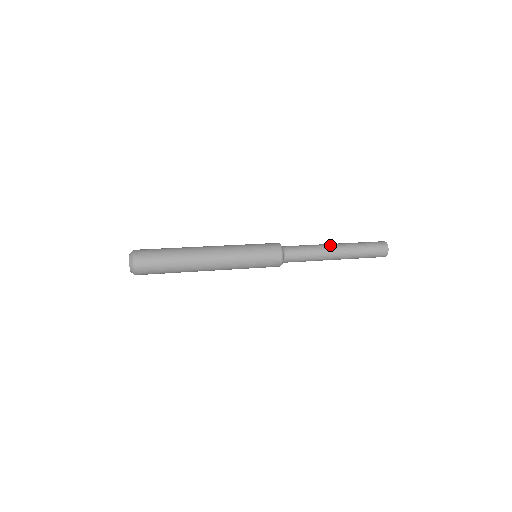
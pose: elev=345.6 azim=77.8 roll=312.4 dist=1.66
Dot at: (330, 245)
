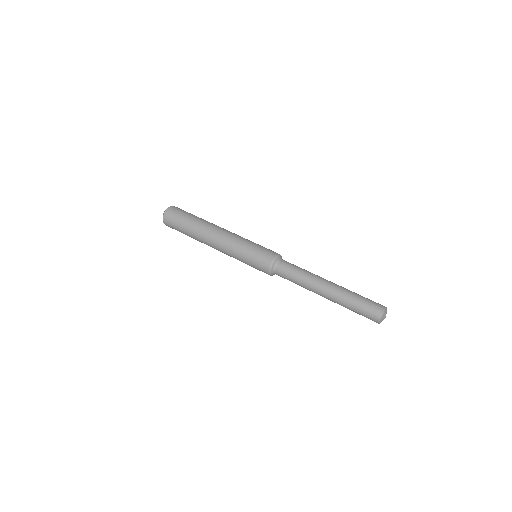
Dot at: (324, 280)
